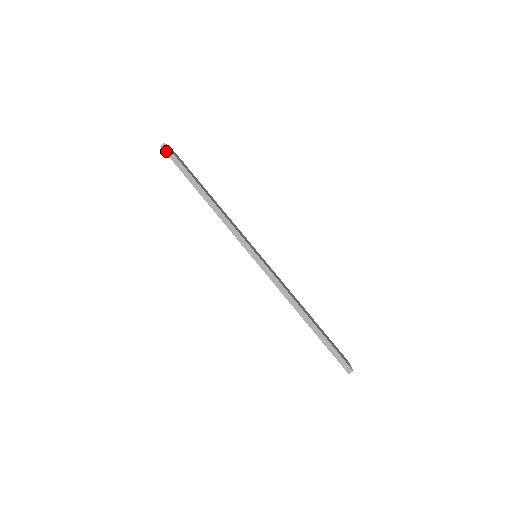
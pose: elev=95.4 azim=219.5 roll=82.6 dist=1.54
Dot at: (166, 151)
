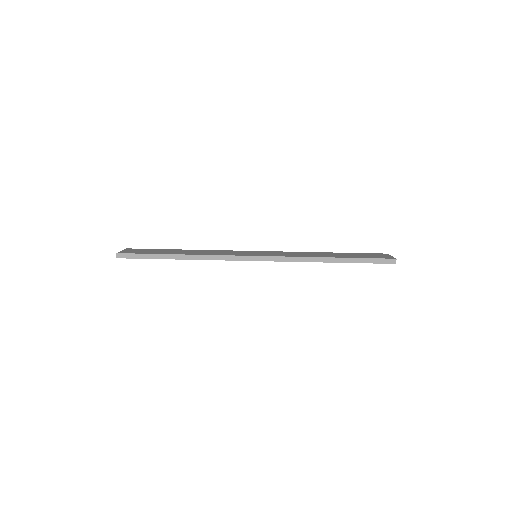
Dot at: (124, 257)
